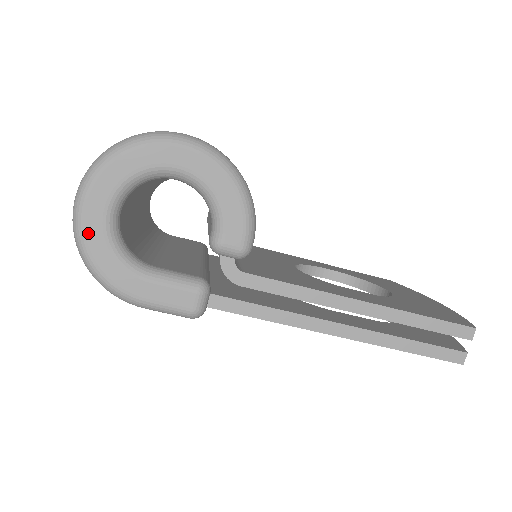
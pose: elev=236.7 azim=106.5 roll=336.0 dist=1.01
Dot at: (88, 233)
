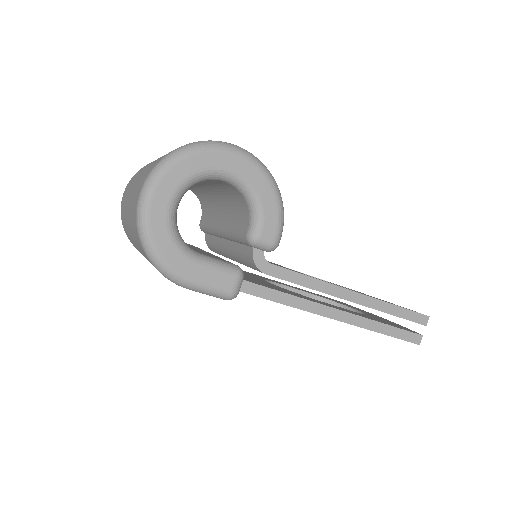
Dot at: (153, 220)
